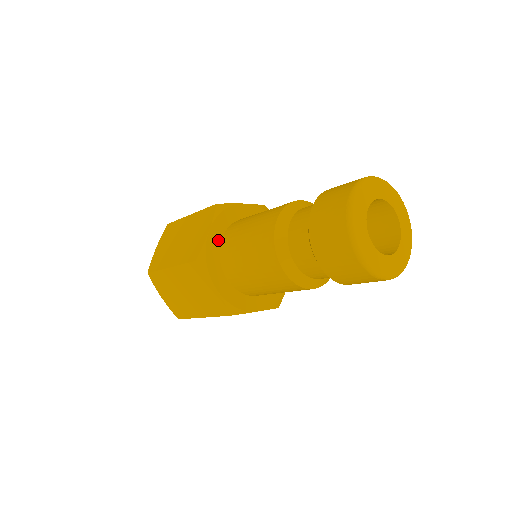
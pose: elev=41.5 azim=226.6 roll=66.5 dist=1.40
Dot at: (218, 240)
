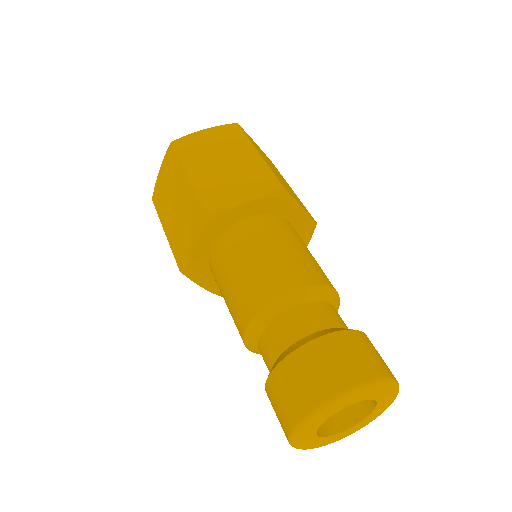
Dot at: (207, 251)
